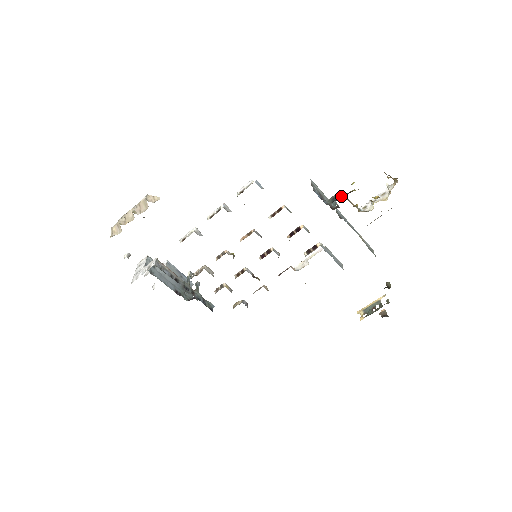
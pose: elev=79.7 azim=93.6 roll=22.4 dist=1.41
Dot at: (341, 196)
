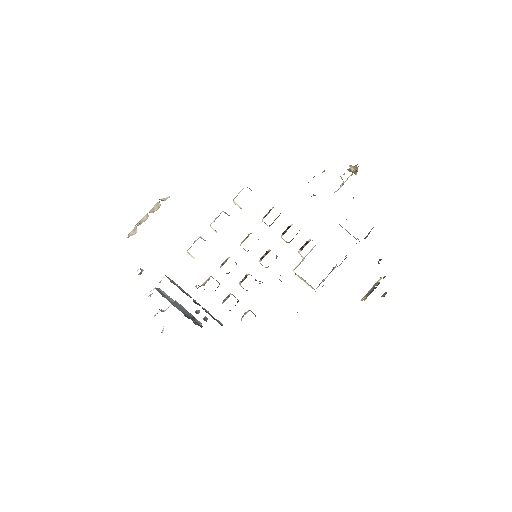
Dot at: occluded
